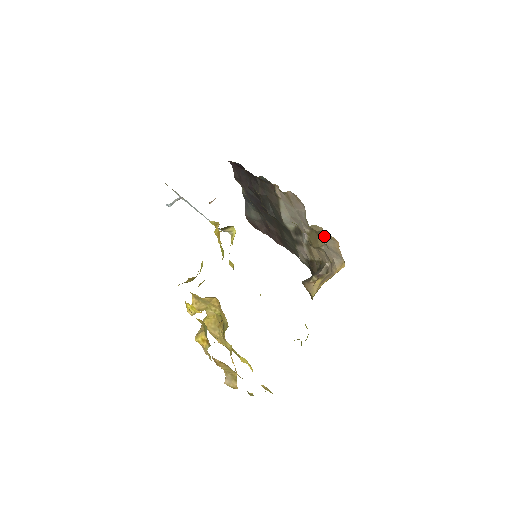
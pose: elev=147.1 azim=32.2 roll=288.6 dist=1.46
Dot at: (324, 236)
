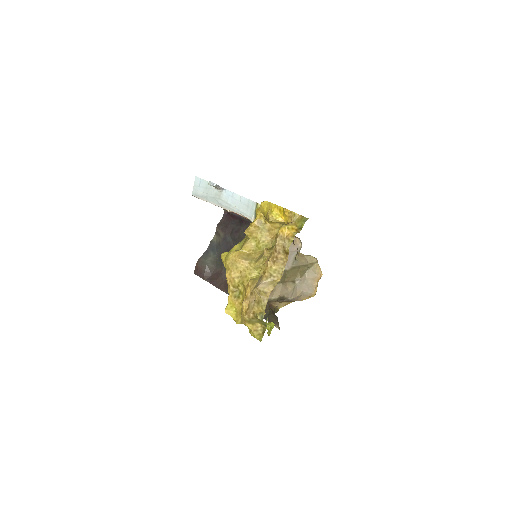
Dot at: (310, 269)
